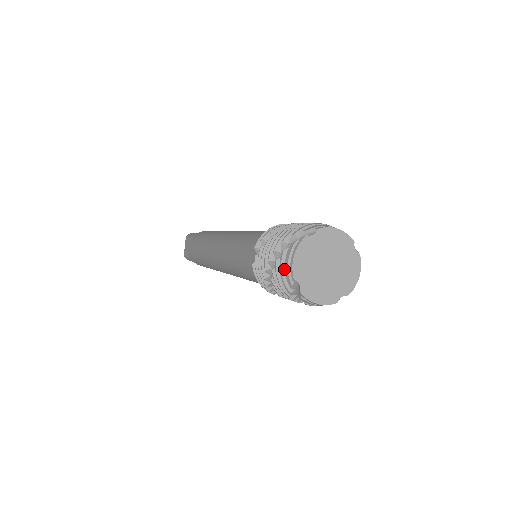
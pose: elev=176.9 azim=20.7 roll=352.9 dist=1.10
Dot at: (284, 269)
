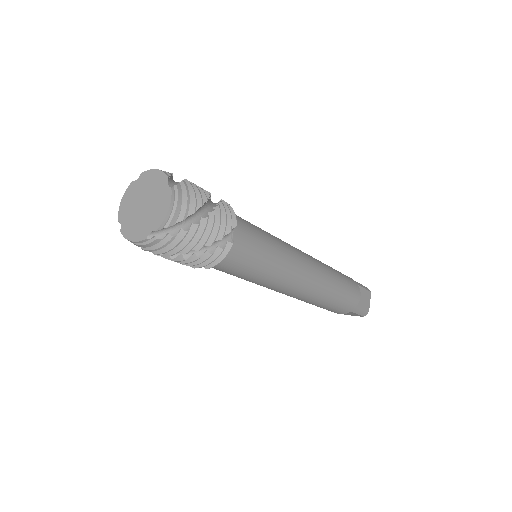
Dot at: occluded
